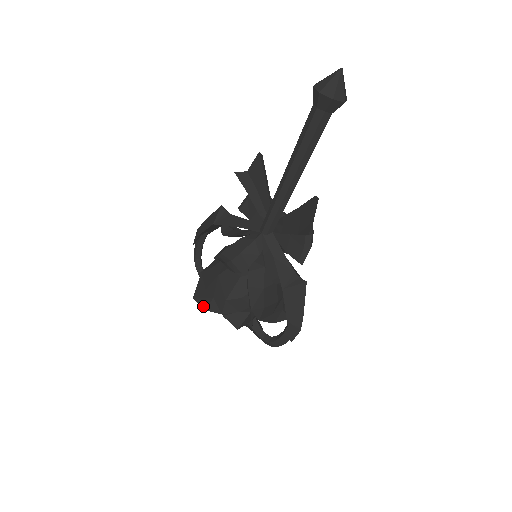
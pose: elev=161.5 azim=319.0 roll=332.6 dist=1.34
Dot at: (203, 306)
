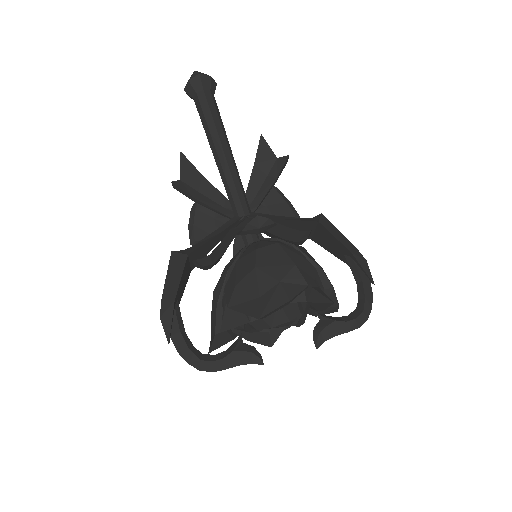
Dot at: (281, 302)
